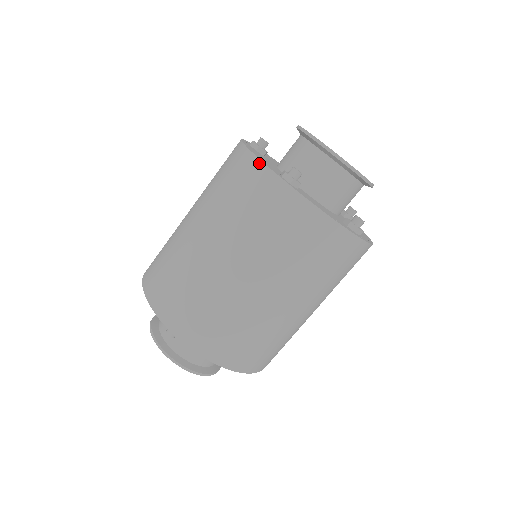
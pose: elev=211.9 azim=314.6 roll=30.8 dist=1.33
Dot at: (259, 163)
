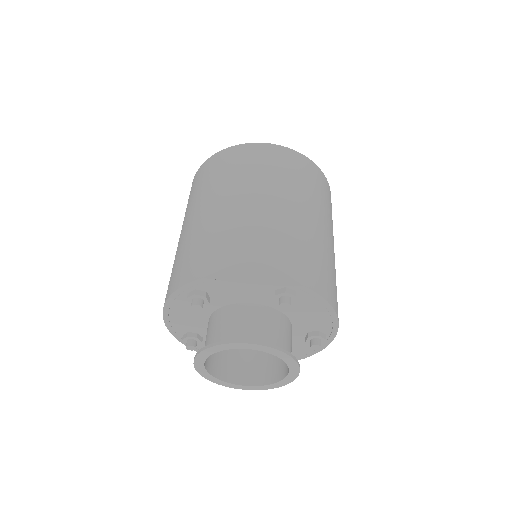
Dot at: (196, 174)
